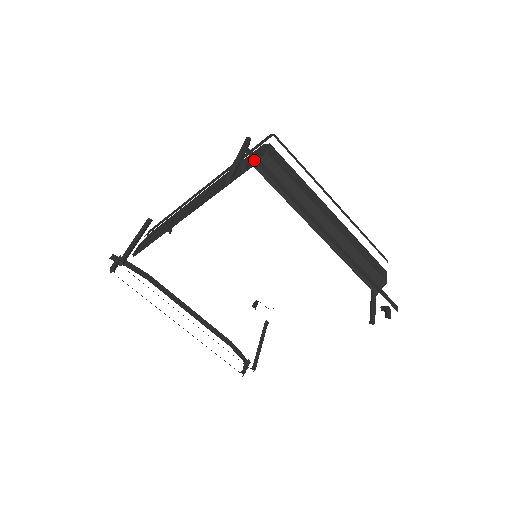
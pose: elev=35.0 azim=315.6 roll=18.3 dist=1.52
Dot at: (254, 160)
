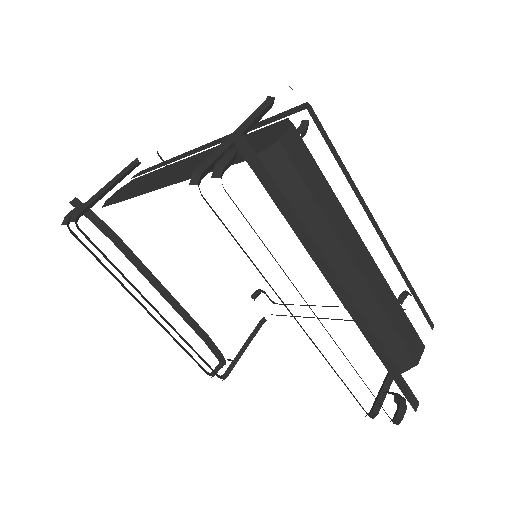
Dot at: (245, 157)
